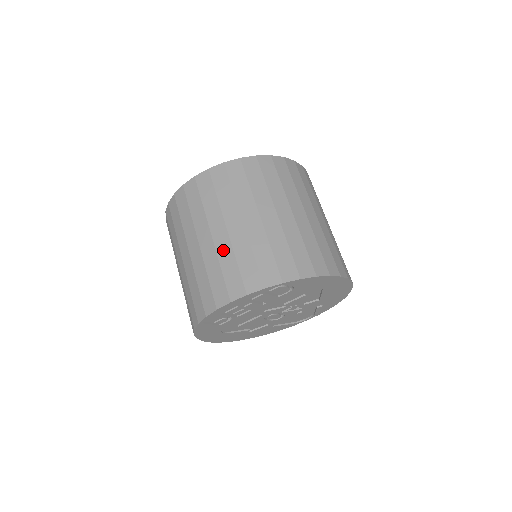
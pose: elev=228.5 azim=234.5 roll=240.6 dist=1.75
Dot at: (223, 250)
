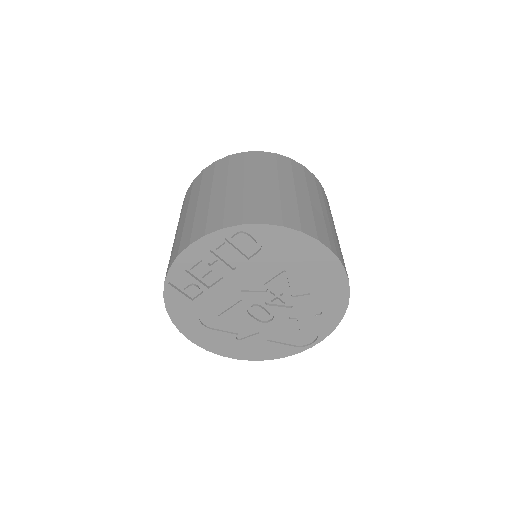
Dot at: (201, 209)
